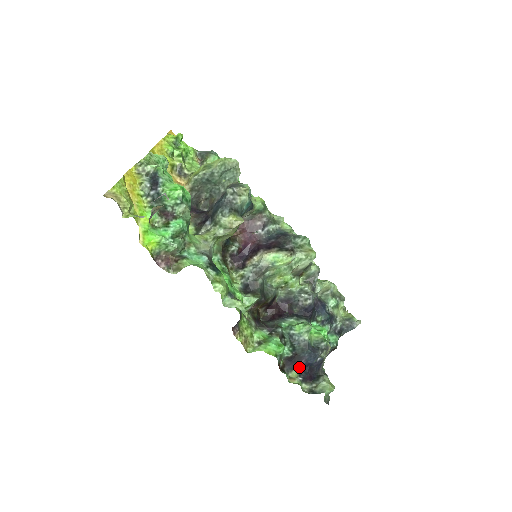
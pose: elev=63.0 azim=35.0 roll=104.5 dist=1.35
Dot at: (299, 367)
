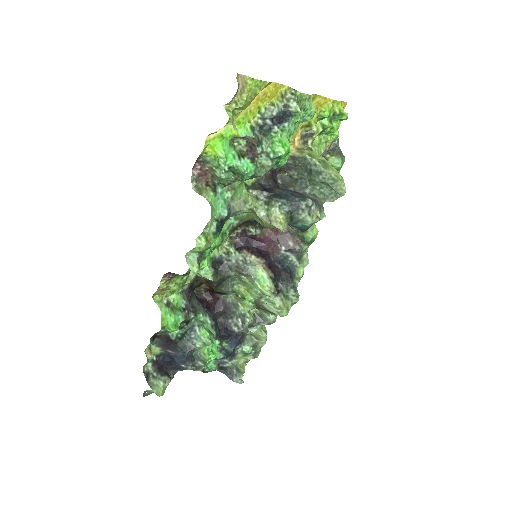
Dot at: (165, 351)
